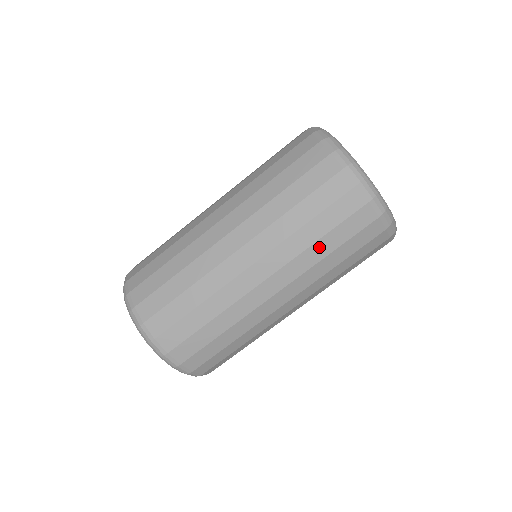
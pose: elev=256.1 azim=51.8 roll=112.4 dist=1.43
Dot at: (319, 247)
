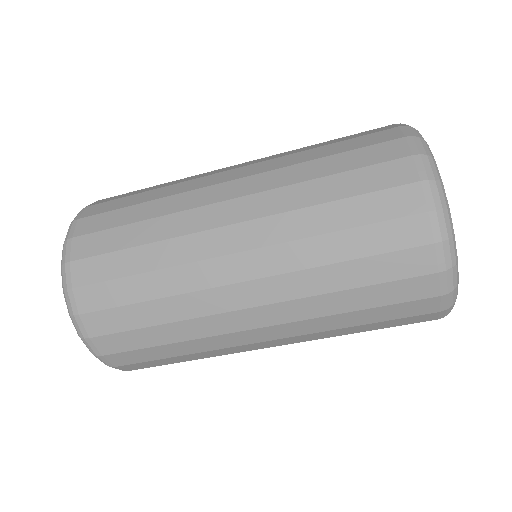
Dot at: (336, 273)
